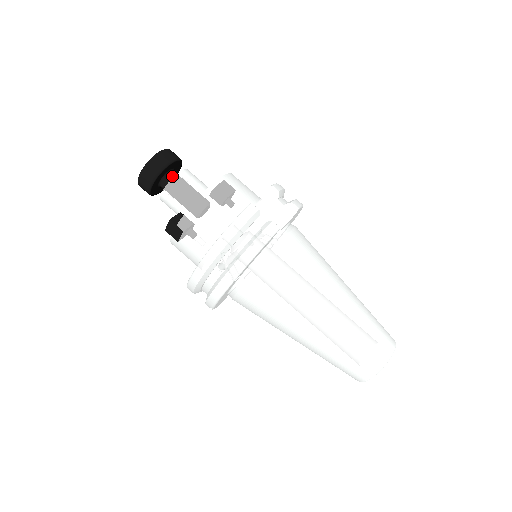
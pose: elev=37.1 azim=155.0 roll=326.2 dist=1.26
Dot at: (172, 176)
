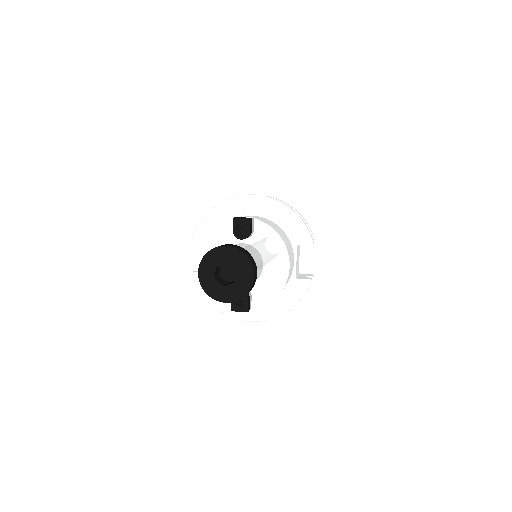
Dot at: occluded
